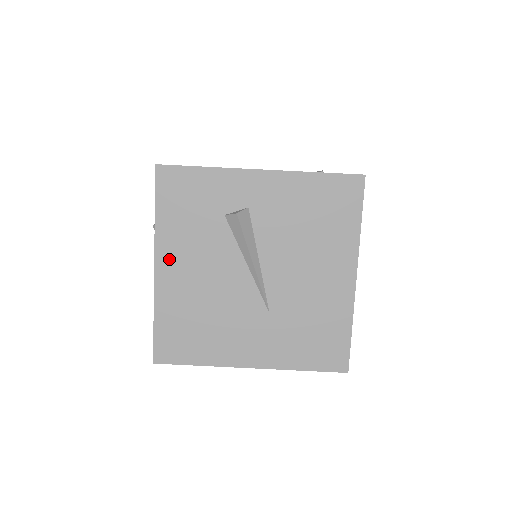
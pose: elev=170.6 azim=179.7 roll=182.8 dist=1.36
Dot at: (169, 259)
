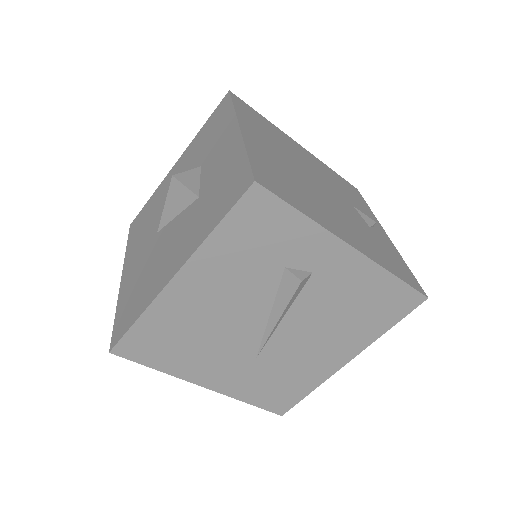
Dot at: (196, 277)
